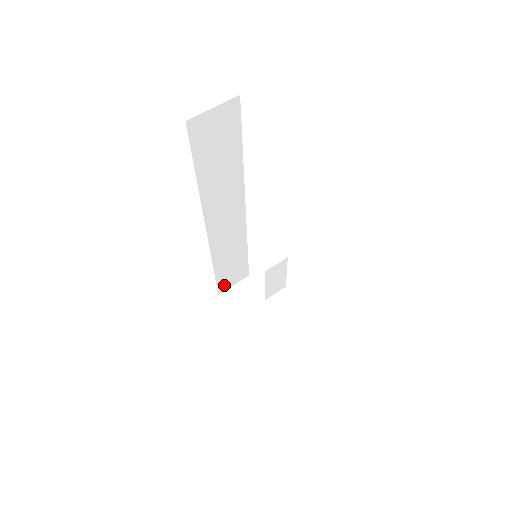
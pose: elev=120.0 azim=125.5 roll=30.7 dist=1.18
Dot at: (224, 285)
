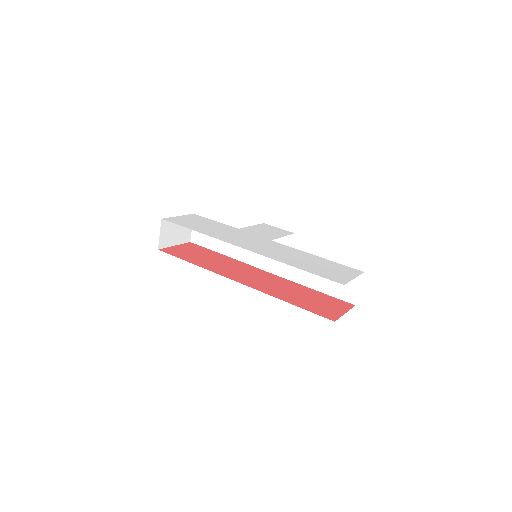
Dot at: occluded
